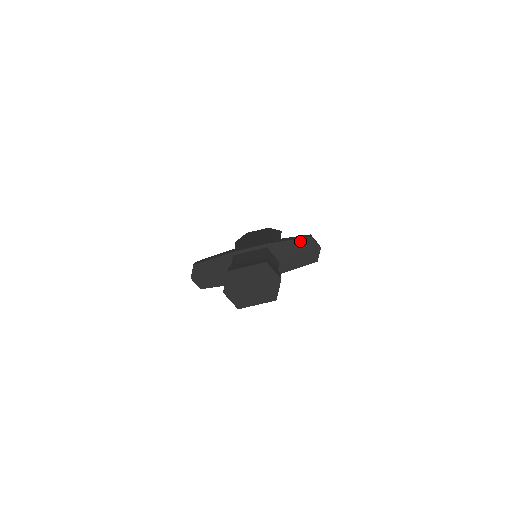
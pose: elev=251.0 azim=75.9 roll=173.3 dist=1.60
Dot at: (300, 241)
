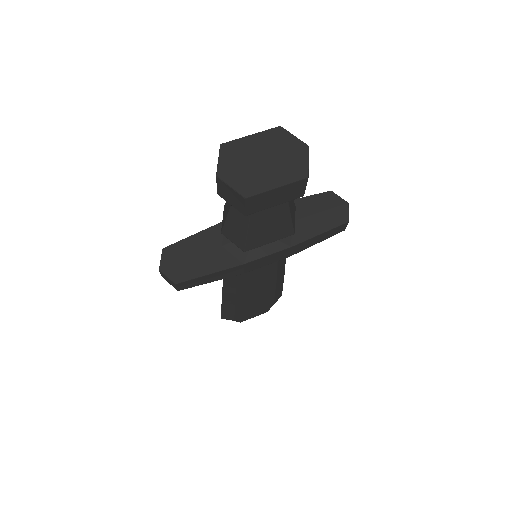
Dot at: (317, 197)
